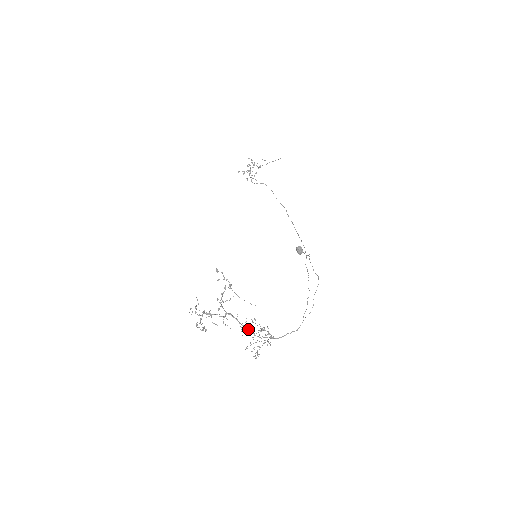
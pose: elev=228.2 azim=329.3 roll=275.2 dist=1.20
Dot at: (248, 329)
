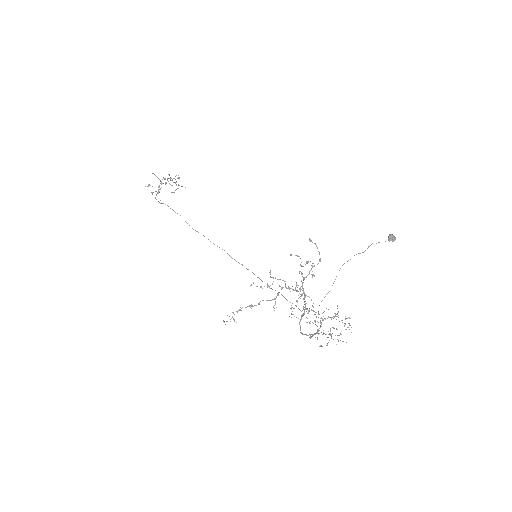
Dot at: (337, 308)
